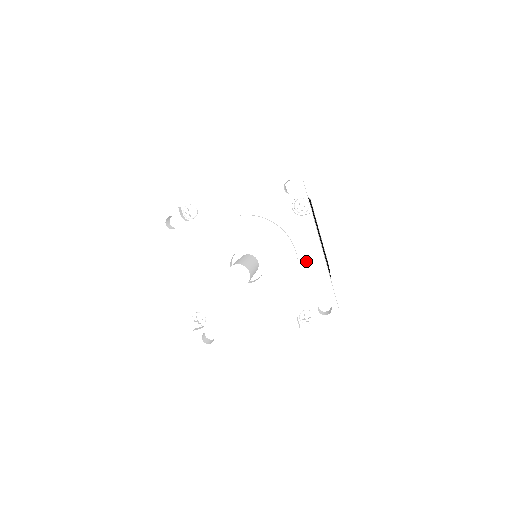
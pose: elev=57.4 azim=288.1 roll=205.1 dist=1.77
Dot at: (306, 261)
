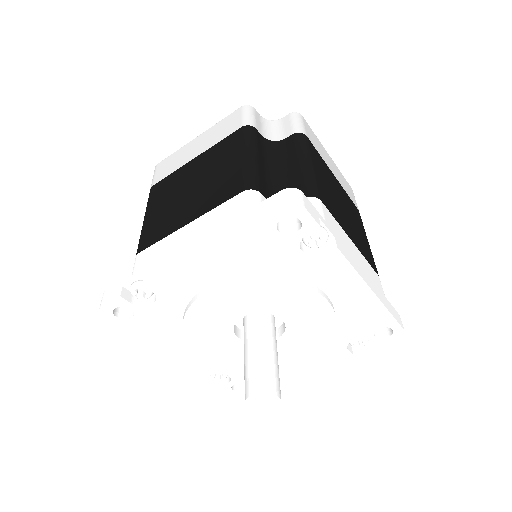
Dot at: (344, 299)
